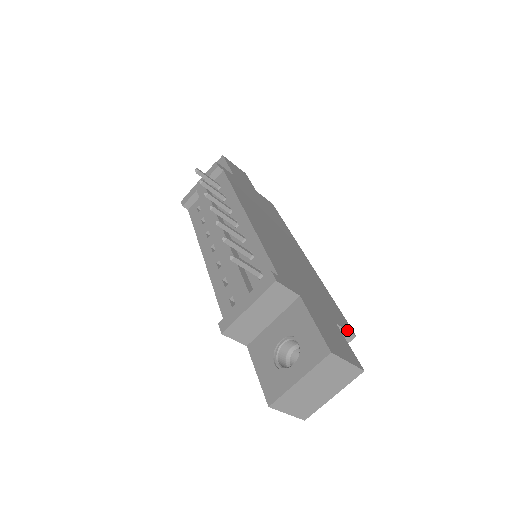
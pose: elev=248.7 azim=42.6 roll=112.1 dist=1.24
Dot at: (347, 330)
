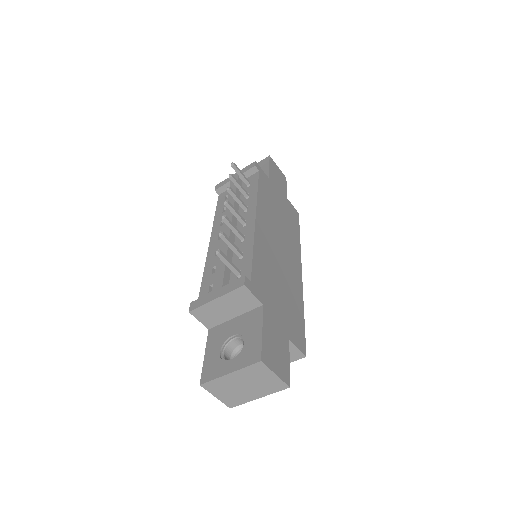
Dot at: (299, 348)
